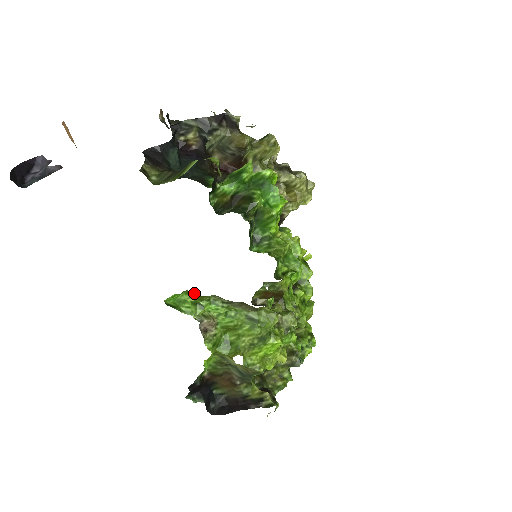
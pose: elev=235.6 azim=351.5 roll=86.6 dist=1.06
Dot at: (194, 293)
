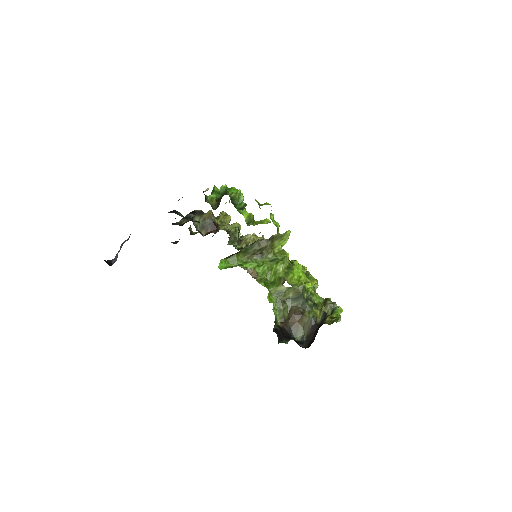
Dot at: (231, 257)
